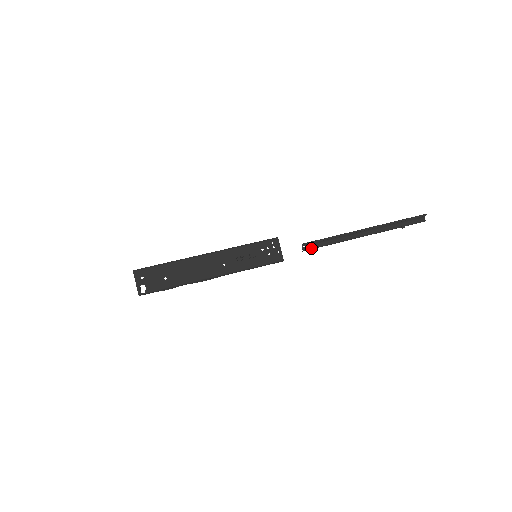
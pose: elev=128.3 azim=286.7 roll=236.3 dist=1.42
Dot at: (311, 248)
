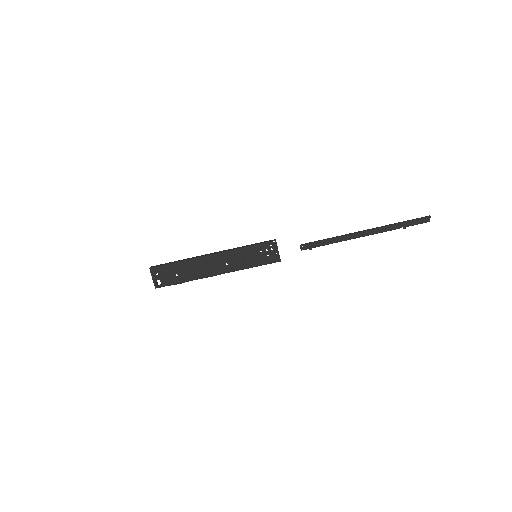
Dot at: (309, 248)
